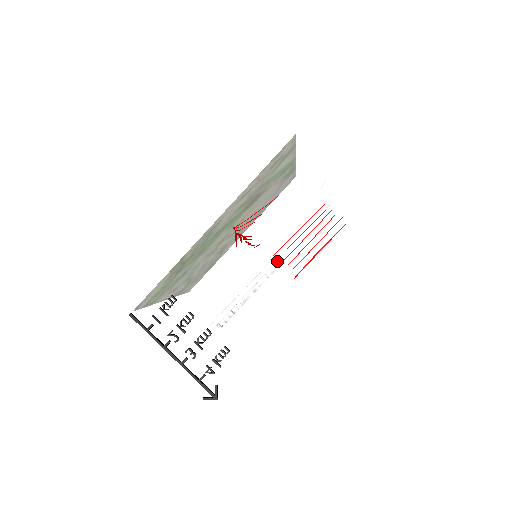
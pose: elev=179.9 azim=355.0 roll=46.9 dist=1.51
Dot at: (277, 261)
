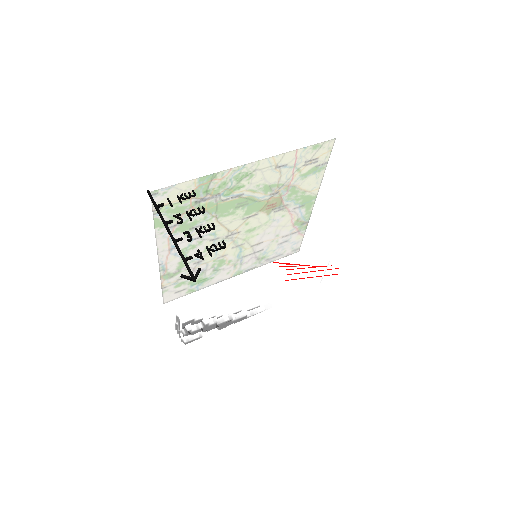
Dot at: (260, 306)
